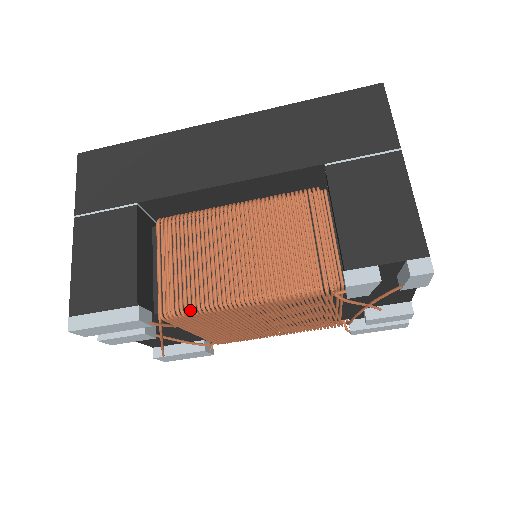
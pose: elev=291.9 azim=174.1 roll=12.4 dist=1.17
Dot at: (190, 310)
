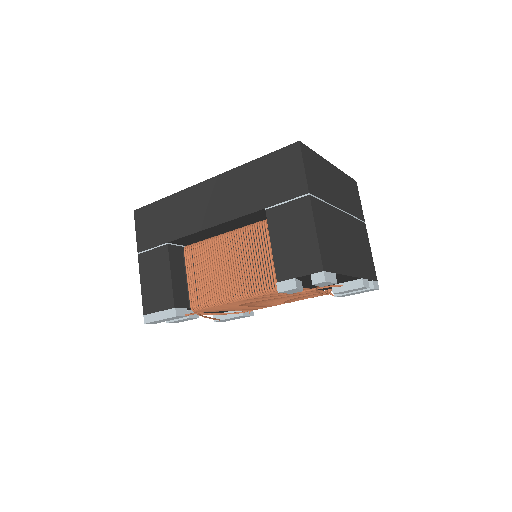
Dot at: (206, 306)
